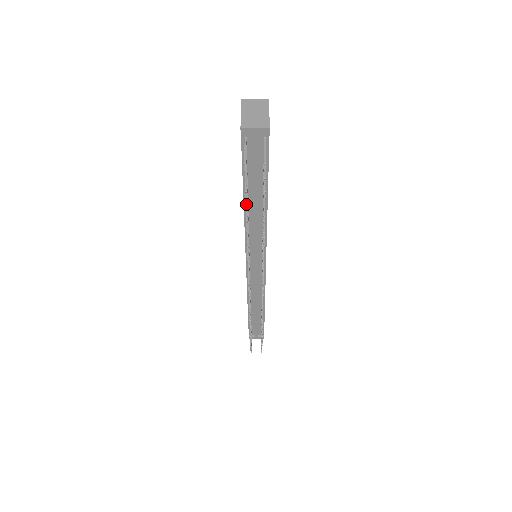
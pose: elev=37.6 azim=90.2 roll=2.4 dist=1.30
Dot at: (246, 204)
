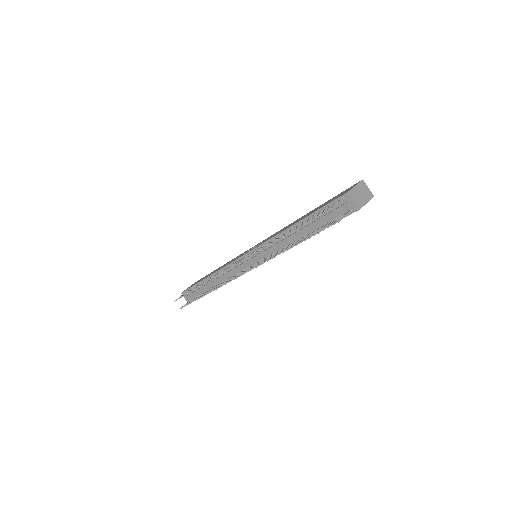
Dot at: (301, 226)
